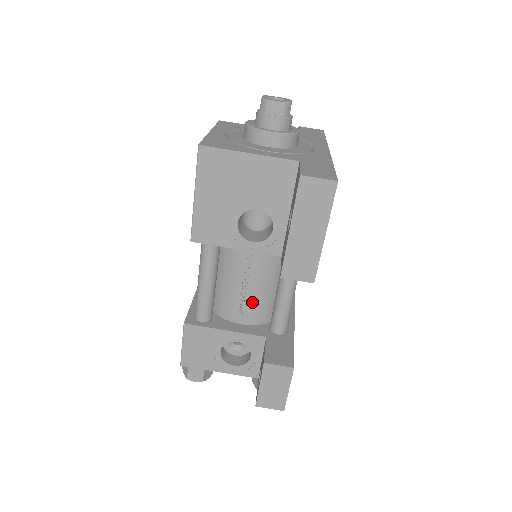
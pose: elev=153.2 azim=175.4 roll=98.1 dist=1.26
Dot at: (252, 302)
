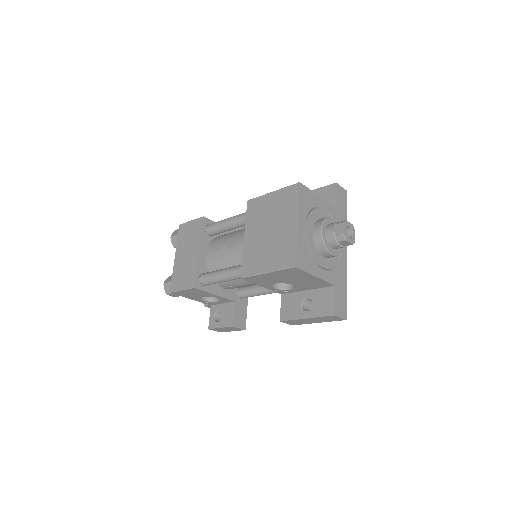
Dot at: (240, 286)
